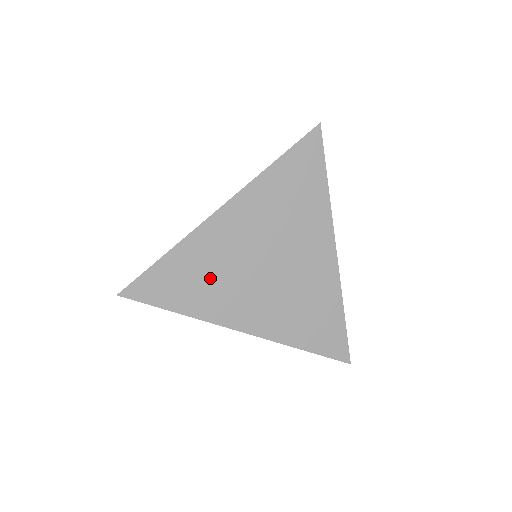
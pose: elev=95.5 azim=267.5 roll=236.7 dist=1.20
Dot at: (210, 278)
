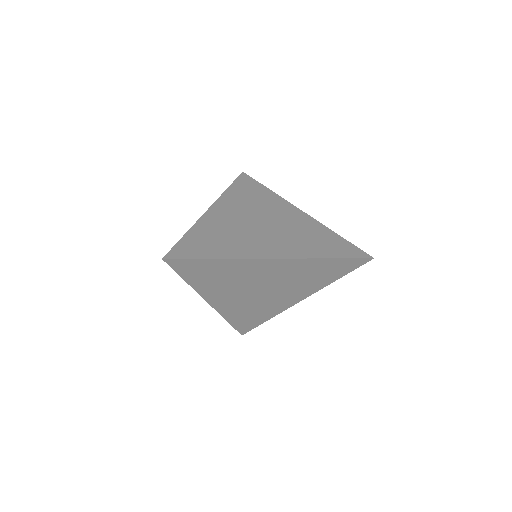
Dot at: (224, 279)
